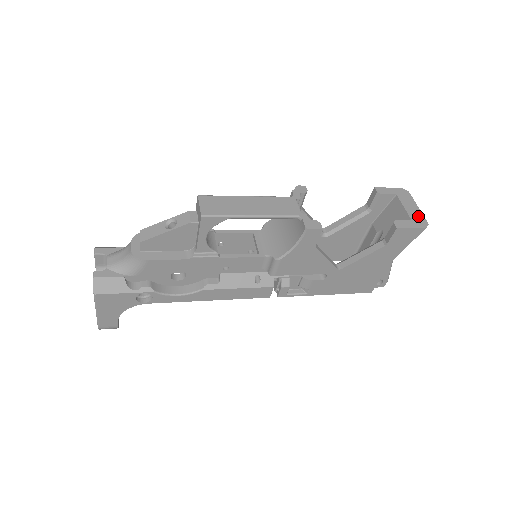
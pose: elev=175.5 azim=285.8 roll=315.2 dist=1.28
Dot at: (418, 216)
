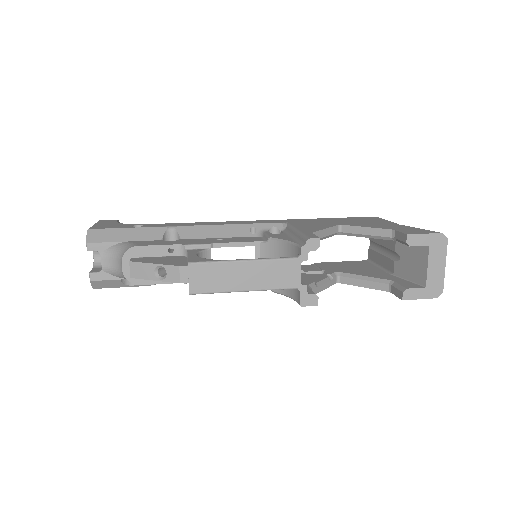
Dot at: (437, 281)
